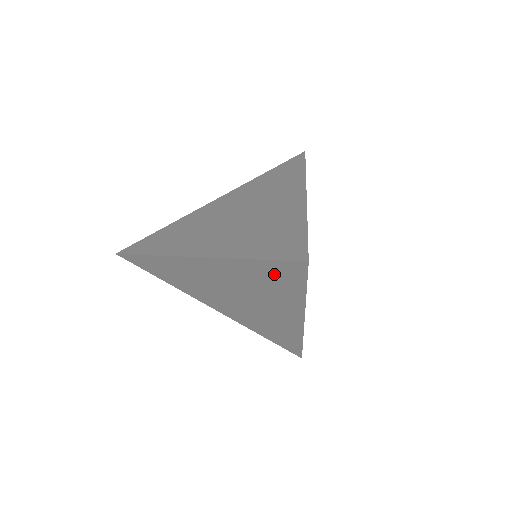
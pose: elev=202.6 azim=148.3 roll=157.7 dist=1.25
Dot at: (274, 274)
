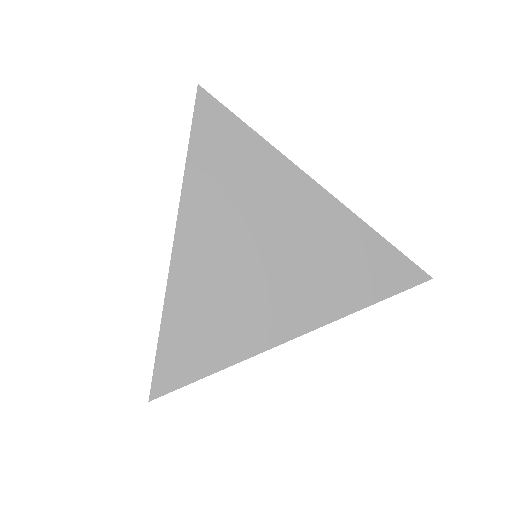
Dot at: occluded
